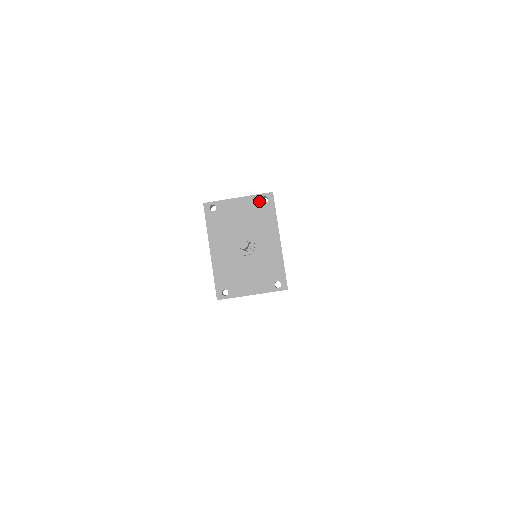
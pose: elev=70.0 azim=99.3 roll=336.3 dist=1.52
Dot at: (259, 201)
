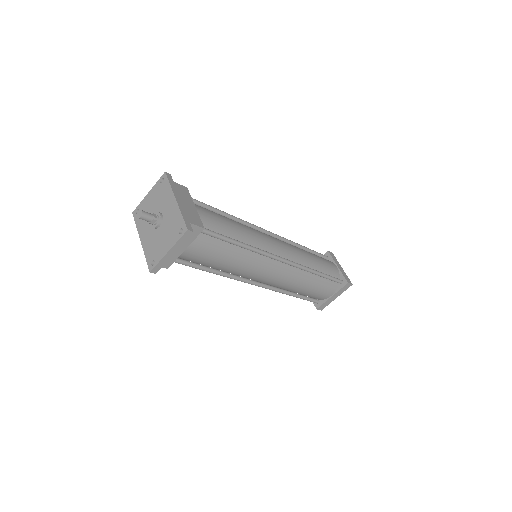
Dot at: (159, 184)
